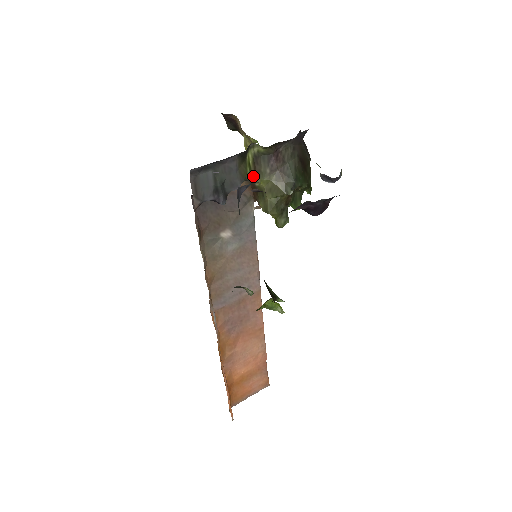
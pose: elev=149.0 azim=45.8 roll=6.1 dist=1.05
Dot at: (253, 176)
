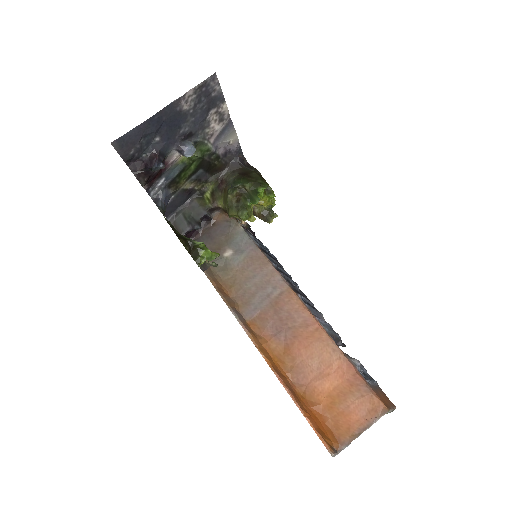
Dot at: (213, 203)
